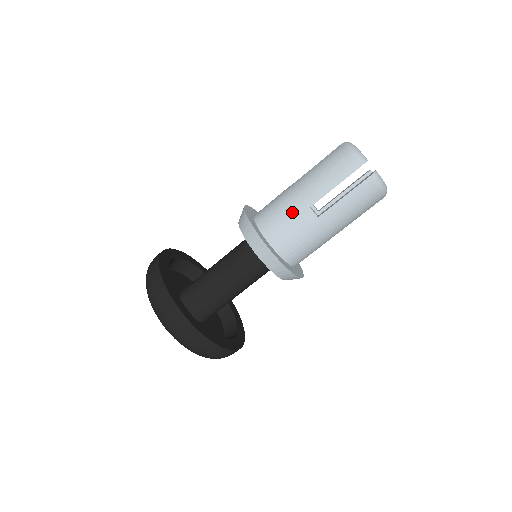
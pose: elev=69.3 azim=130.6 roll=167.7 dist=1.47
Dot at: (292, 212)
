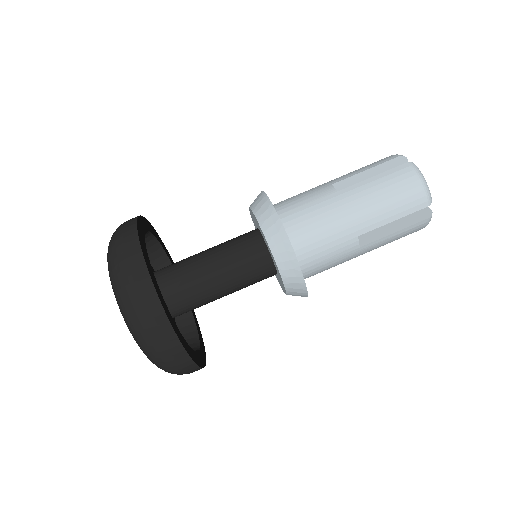
Dot at: (336, 236)
